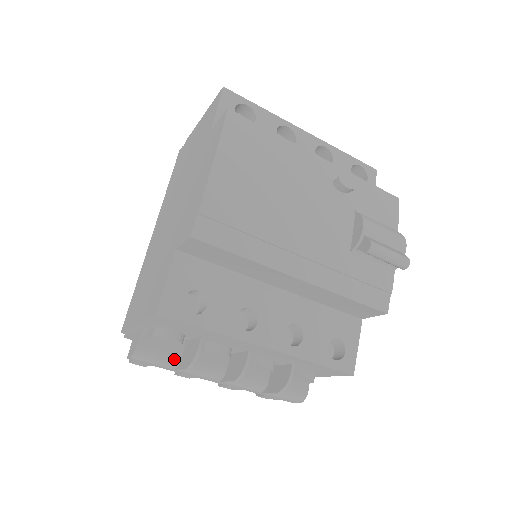
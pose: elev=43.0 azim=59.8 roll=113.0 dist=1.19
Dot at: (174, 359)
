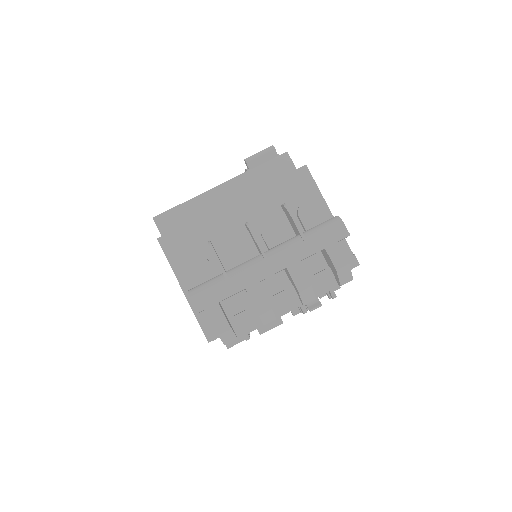
Dot at: (218, 277)
